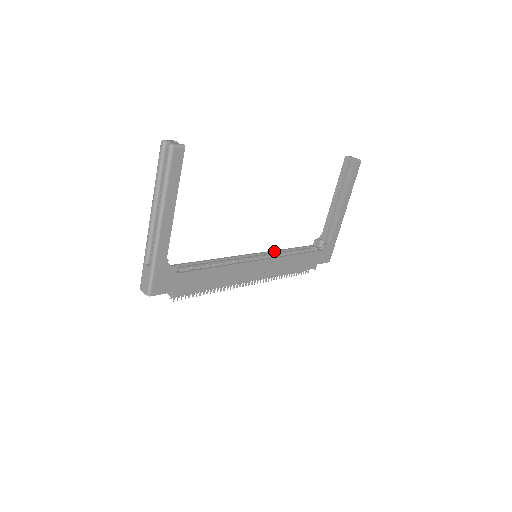
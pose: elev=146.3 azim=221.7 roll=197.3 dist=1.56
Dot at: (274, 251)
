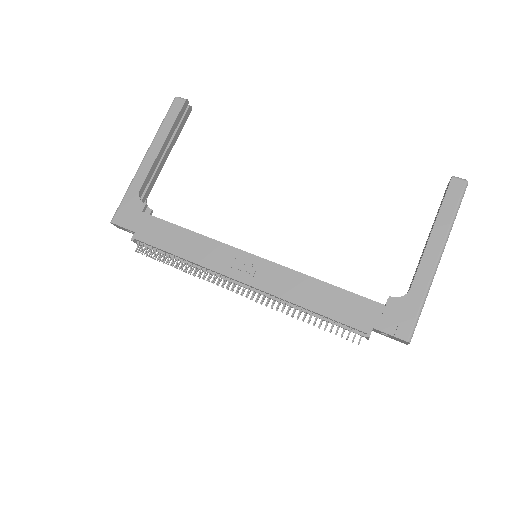
Dot at: occluded
